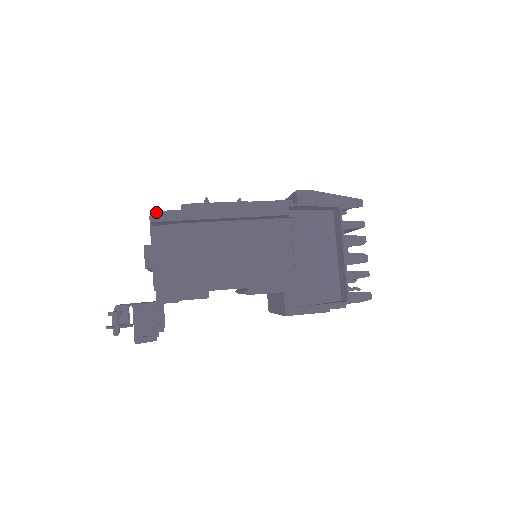
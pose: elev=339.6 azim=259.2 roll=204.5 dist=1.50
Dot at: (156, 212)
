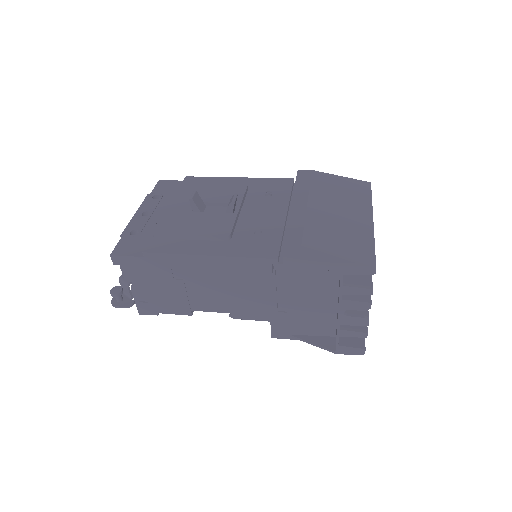
Dot at: (116, 256)
